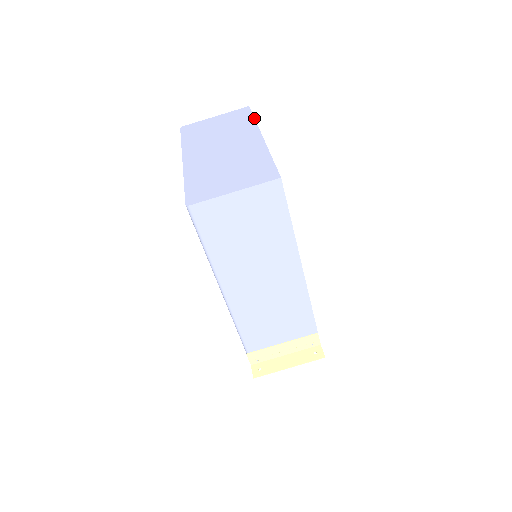
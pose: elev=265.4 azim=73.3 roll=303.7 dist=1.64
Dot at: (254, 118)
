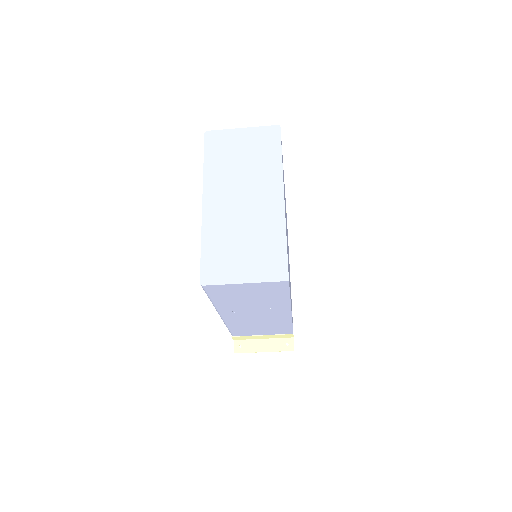
Dot at: (281, 155)
